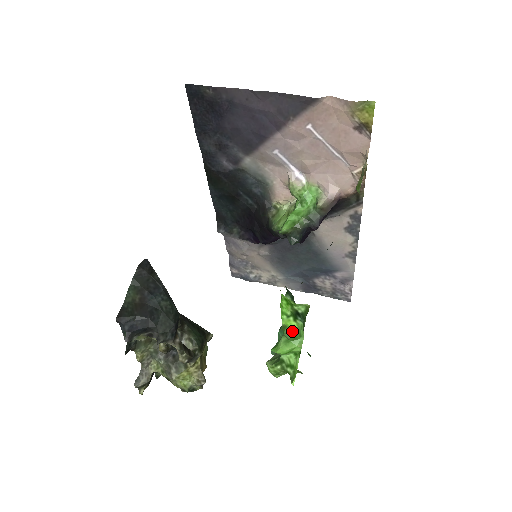
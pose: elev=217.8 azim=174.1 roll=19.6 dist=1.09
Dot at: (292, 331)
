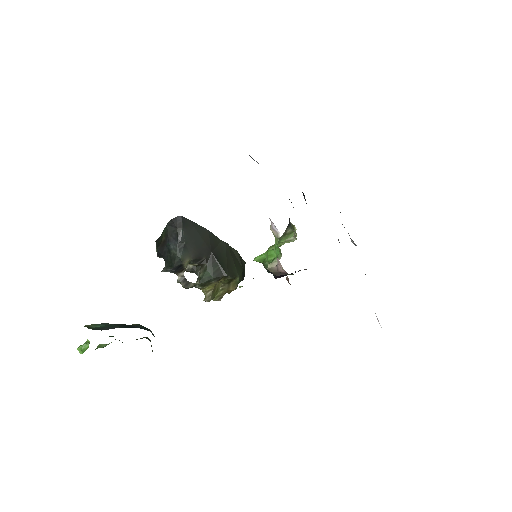
Dot at: (88, 347)
